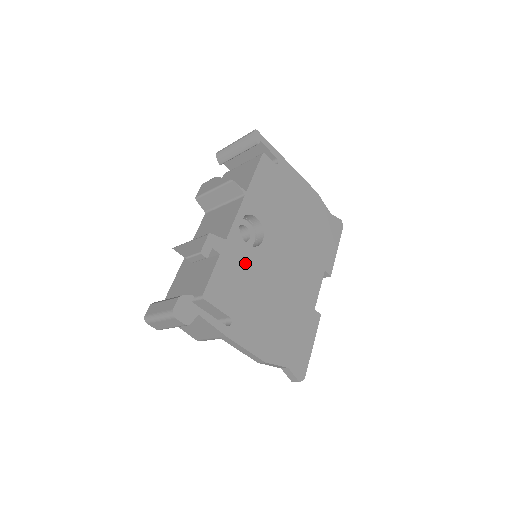
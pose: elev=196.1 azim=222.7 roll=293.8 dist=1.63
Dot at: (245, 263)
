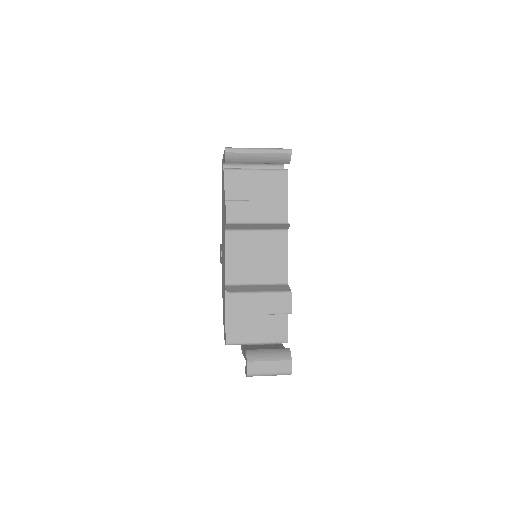
Dot at: occluded
